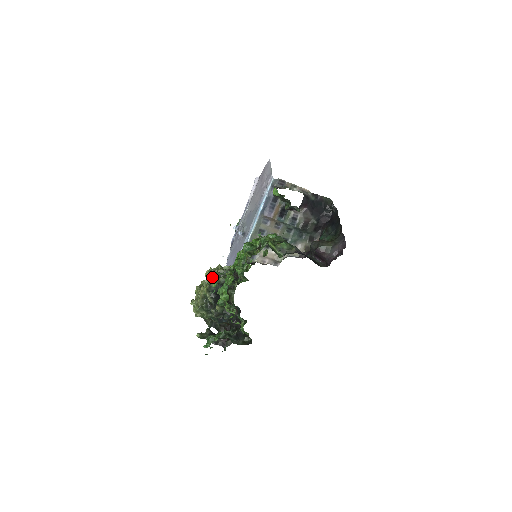
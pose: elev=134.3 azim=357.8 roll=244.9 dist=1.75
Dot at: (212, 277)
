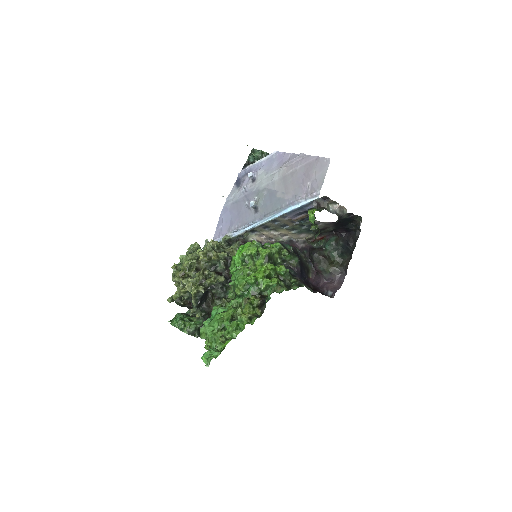
Dot at: (203, 263)
